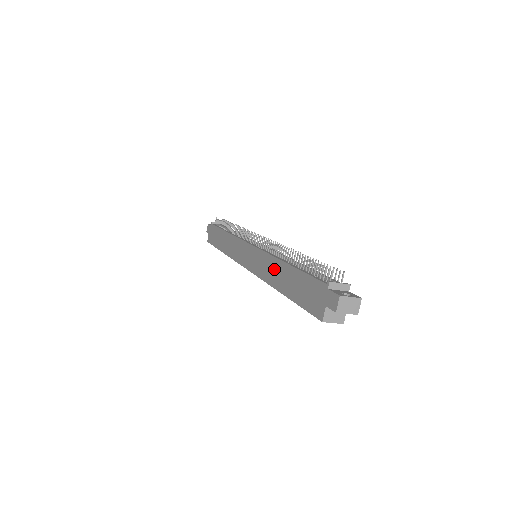
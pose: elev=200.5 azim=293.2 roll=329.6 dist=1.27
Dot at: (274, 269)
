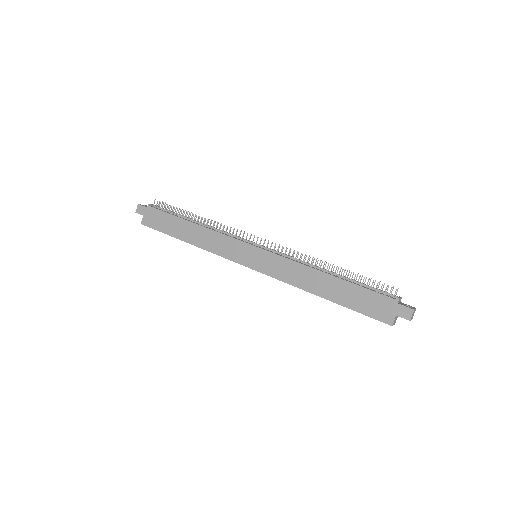
Dot at: (309, 277)
